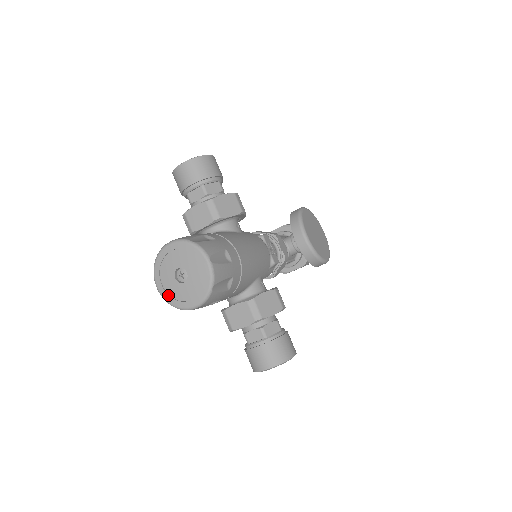
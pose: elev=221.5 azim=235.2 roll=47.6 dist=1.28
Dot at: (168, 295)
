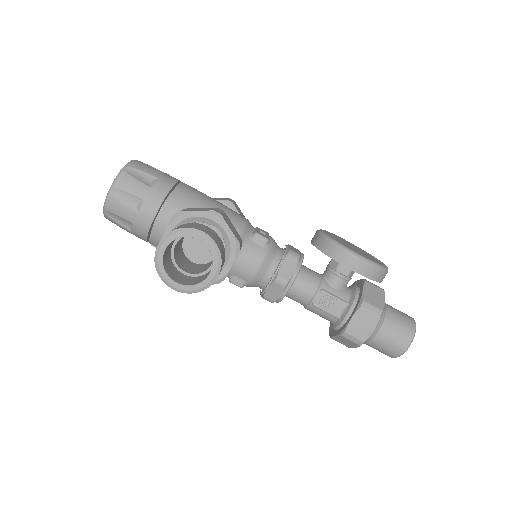
Dot at: occluded
